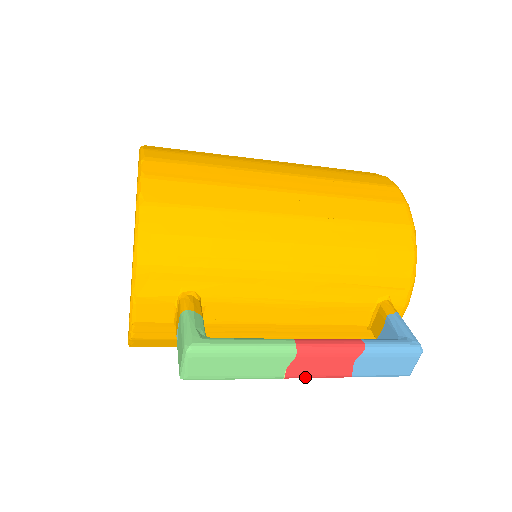
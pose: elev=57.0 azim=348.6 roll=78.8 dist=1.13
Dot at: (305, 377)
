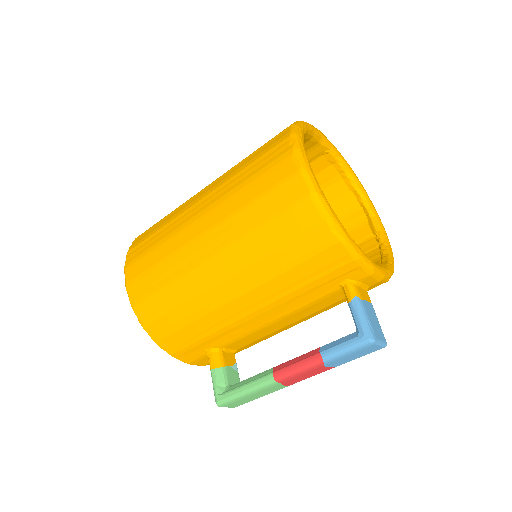
Dot at: occluded
